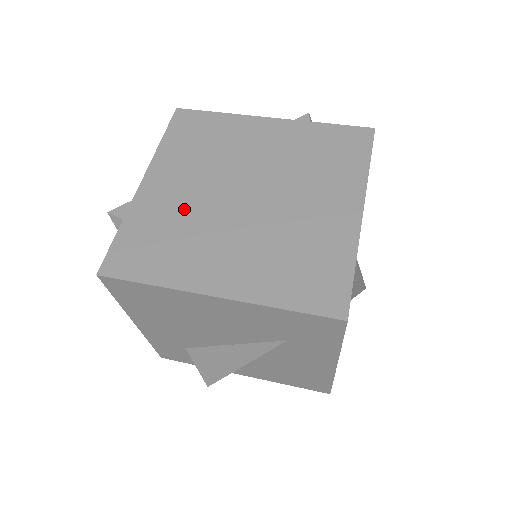
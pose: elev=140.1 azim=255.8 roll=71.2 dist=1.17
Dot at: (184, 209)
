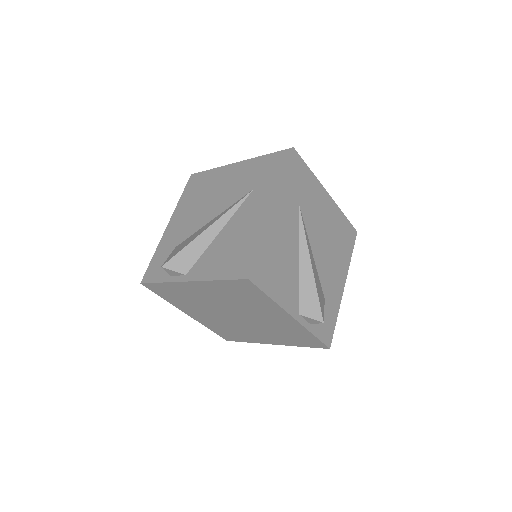
Dot at: occluded
